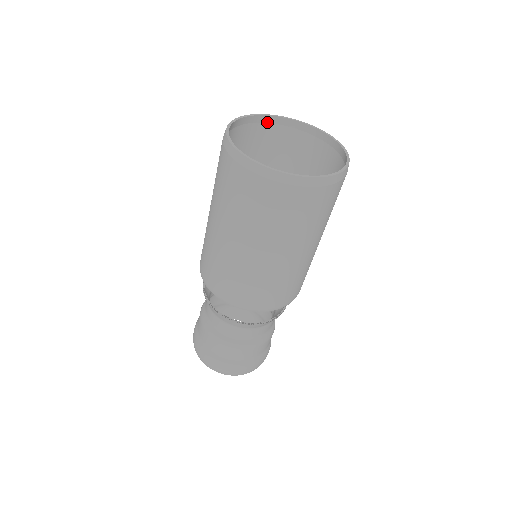
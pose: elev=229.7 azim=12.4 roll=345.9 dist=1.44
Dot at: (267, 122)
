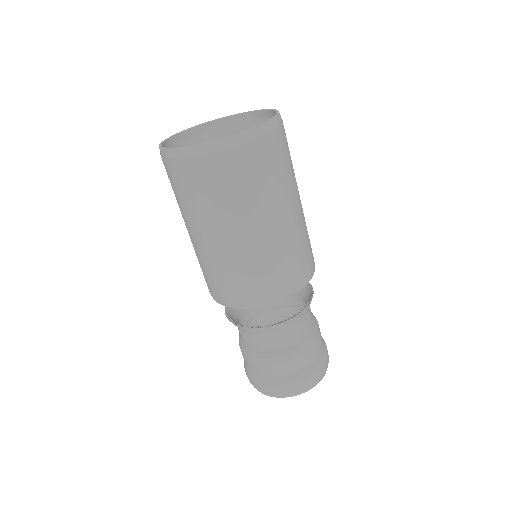
Dot at: (229, 124)
